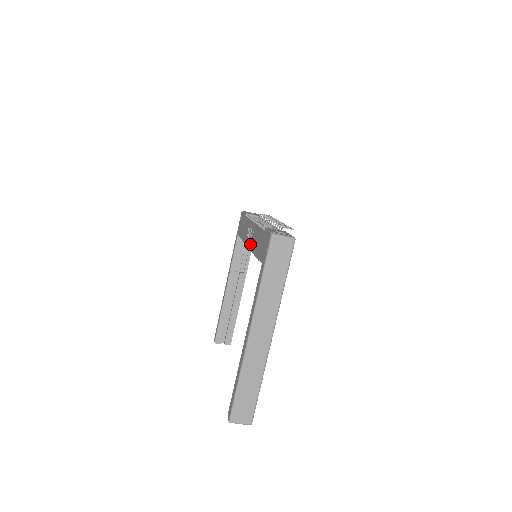
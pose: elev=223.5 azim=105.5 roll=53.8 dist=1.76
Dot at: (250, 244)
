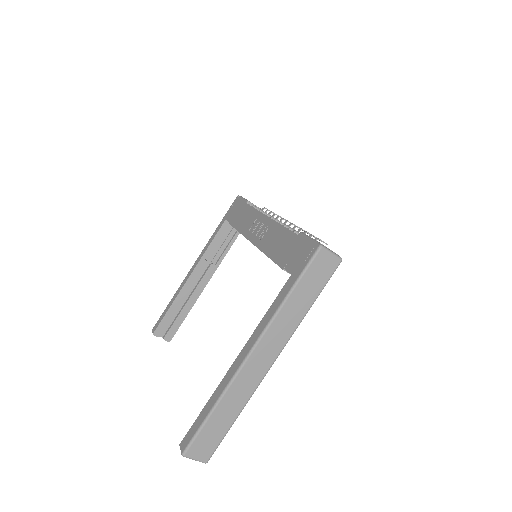
Dot at: (259, 241)
